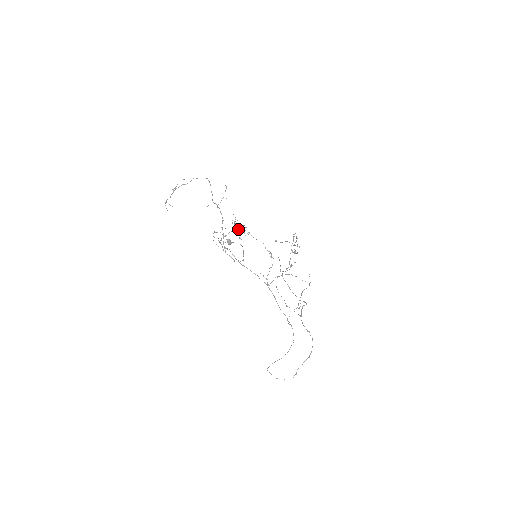
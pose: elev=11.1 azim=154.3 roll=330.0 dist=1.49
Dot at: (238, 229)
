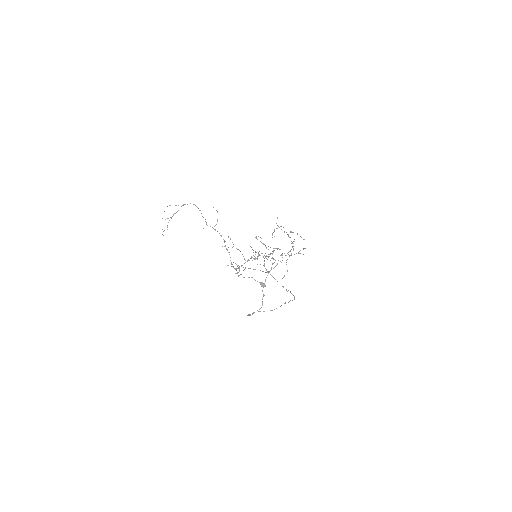
Dot at: occluded
